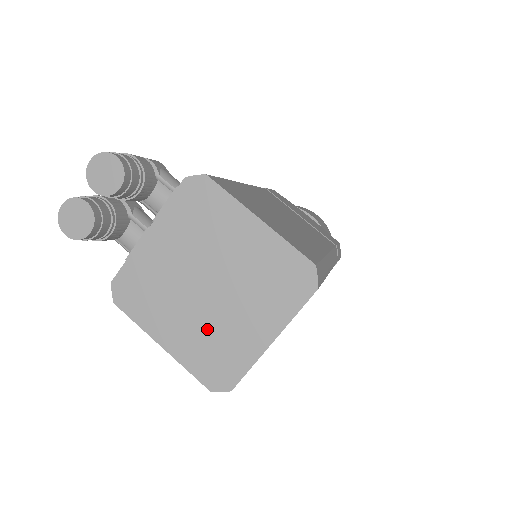
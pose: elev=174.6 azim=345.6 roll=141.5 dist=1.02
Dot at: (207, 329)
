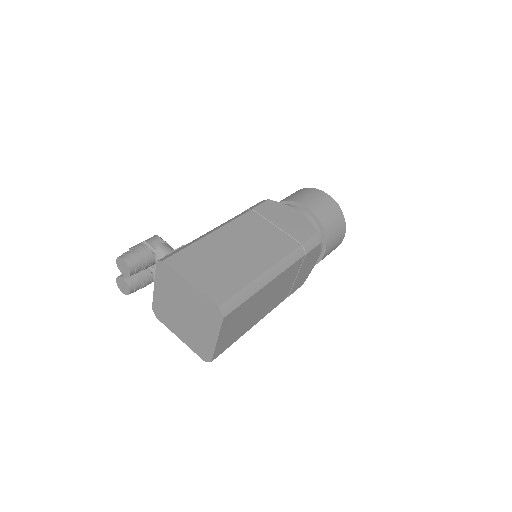
Dot at: (192, 333)
